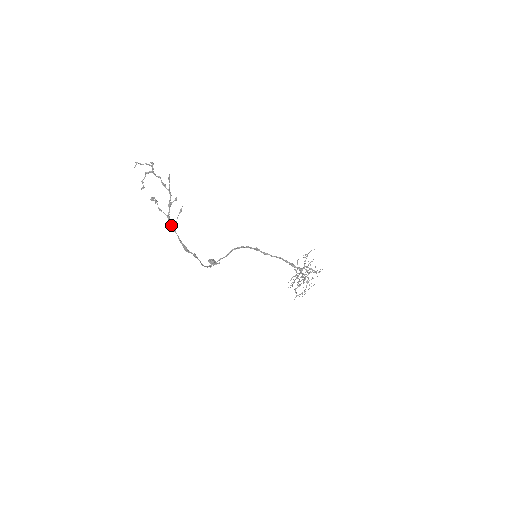
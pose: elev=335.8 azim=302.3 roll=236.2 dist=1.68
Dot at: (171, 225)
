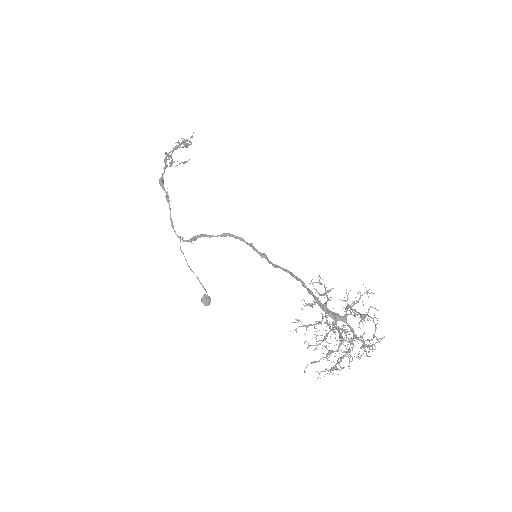
Dot at: (165, 161)
